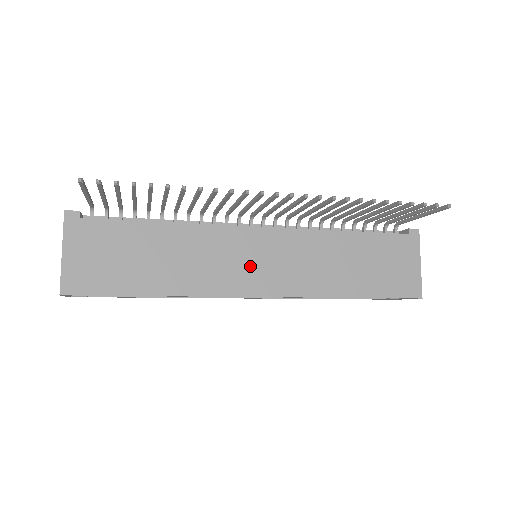
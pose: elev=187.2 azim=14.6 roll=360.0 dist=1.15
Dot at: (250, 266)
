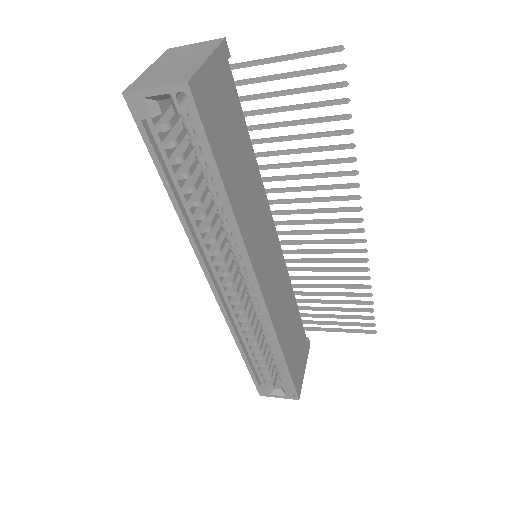
Dot at: (266, 257)
